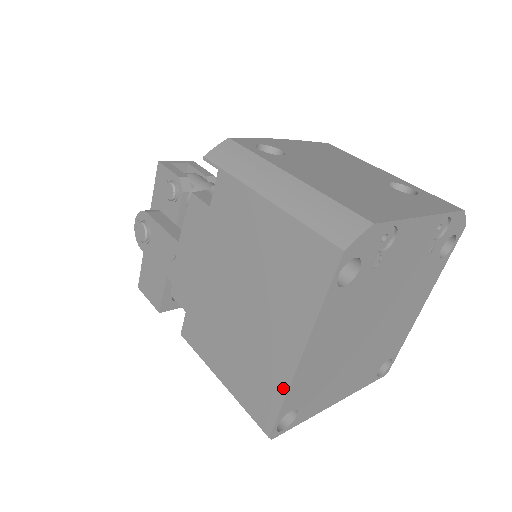
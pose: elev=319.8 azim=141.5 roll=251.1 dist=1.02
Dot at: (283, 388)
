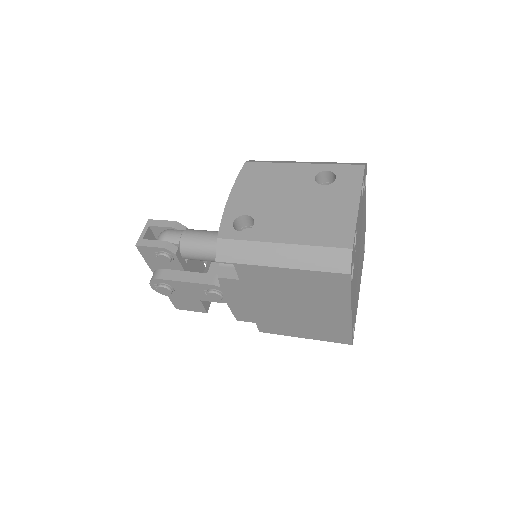
Dot at: (348, 327)
